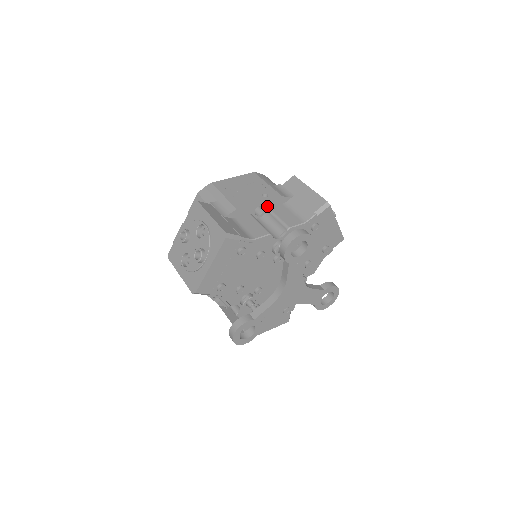
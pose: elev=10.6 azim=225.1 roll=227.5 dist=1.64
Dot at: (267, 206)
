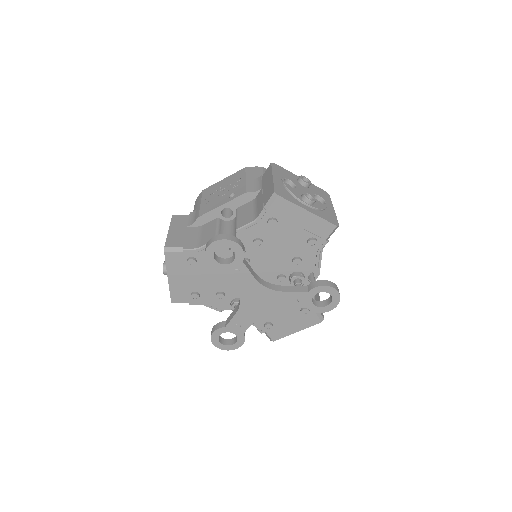
Dot at: (234, 206)
